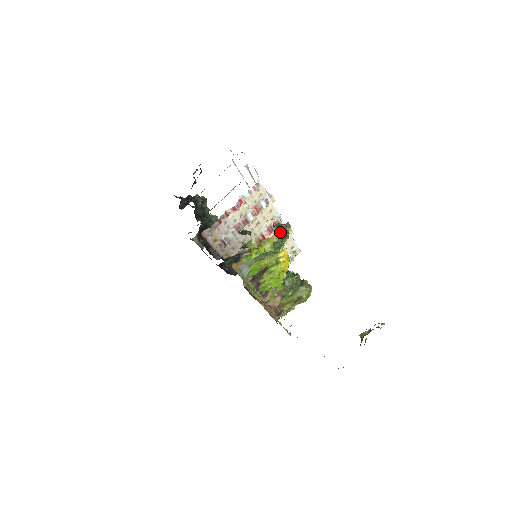
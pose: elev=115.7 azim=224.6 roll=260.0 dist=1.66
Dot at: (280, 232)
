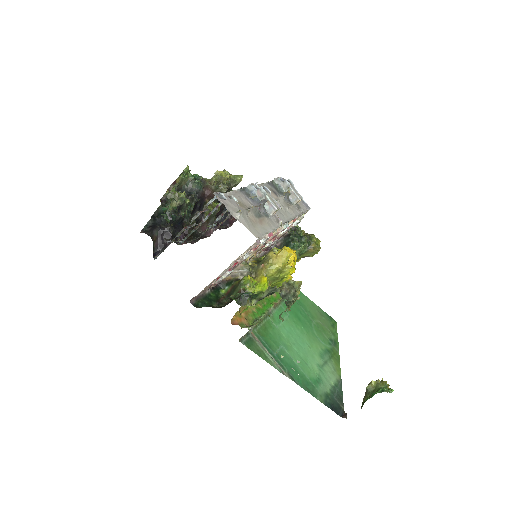
Dot at: (288, 301)
